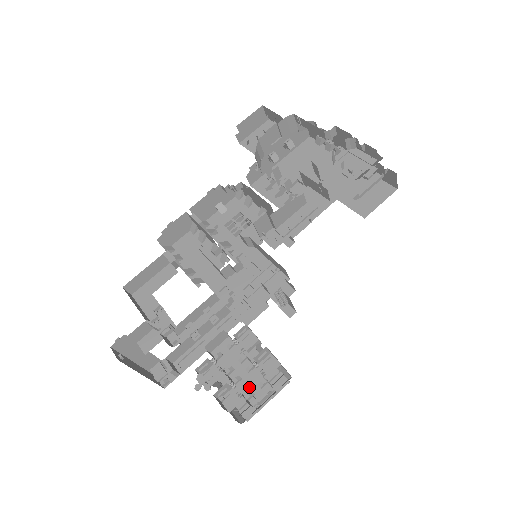
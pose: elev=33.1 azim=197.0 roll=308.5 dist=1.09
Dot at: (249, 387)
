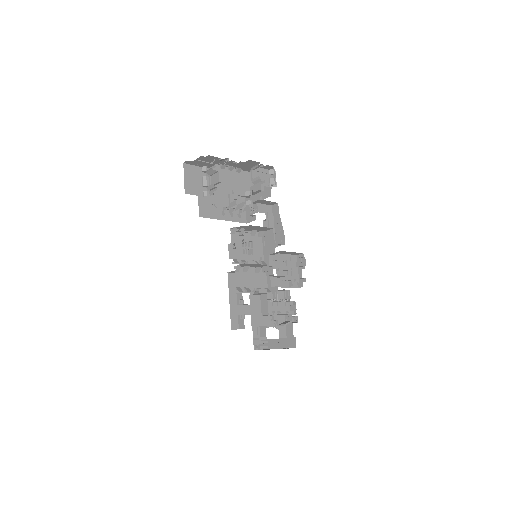
Dot at: (284, 311)
